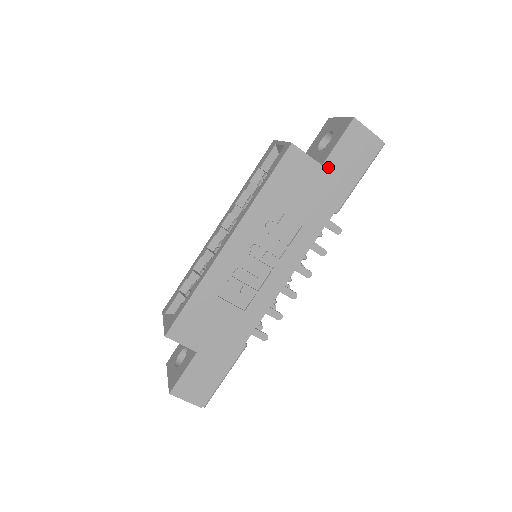
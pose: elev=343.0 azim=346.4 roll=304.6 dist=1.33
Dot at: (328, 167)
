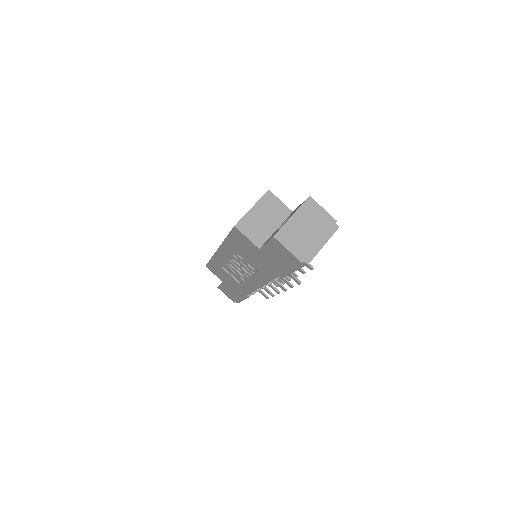
Dot at: (264, 252)
